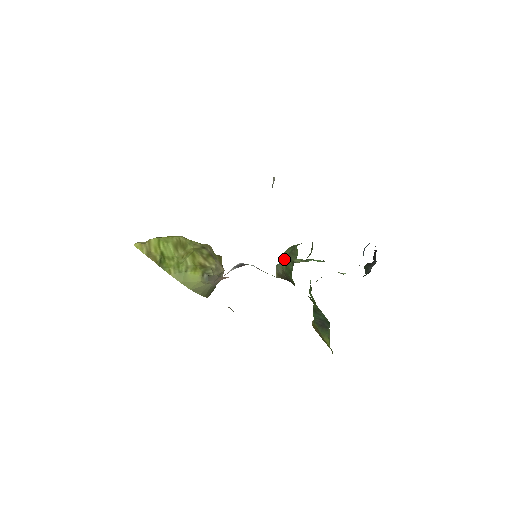
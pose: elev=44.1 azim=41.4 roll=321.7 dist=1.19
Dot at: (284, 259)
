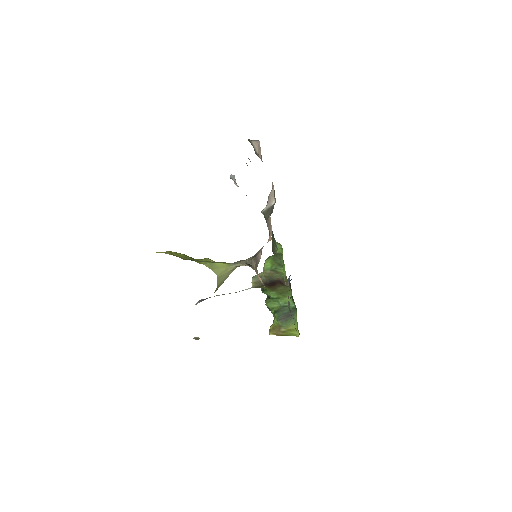
Dot at: (268, 262)
